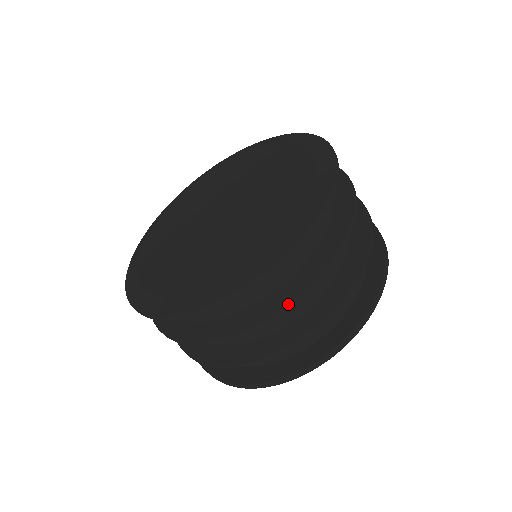
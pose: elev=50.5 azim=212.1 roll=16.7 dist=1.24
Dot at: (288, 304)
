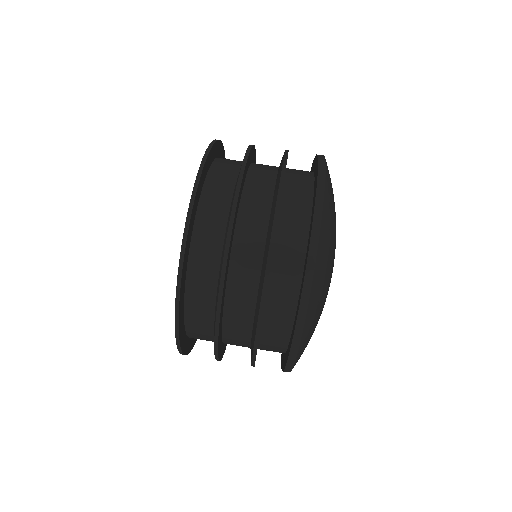
Dot at: (241, 168)
